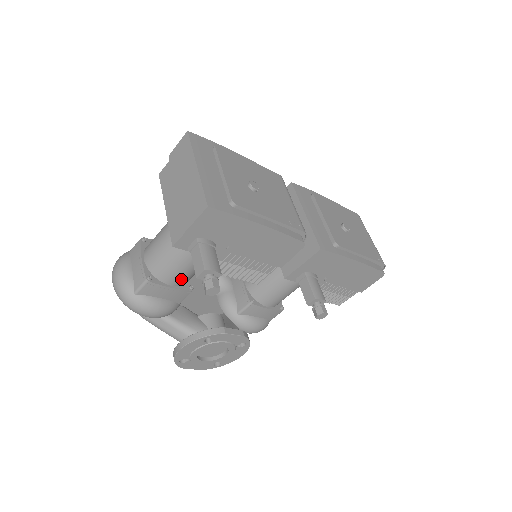
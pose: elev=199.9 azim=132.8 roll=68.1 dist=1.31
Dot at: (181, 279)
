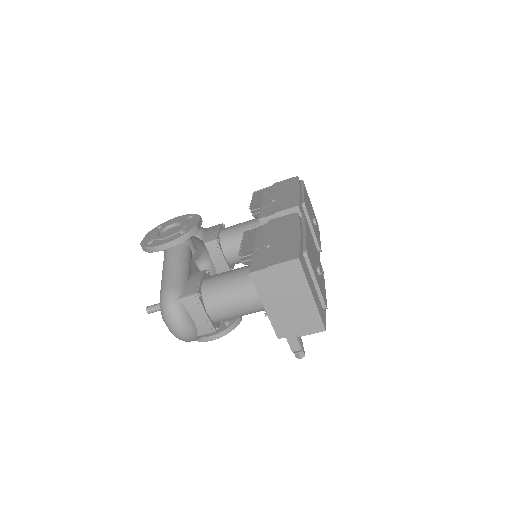
Dot at: occluded
